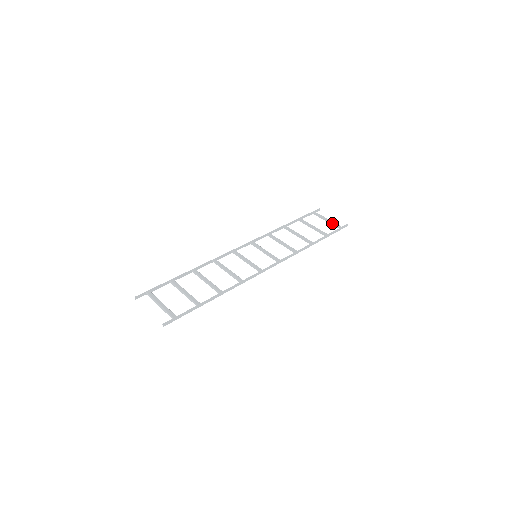
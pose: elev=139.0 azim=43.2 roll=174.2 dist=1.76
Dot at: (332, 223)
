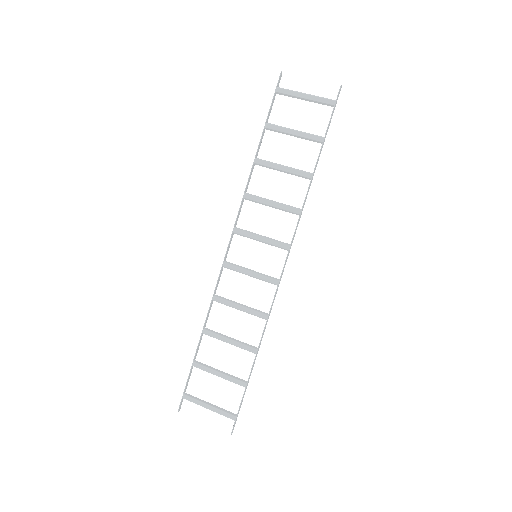
Dot at: (317, 102)
